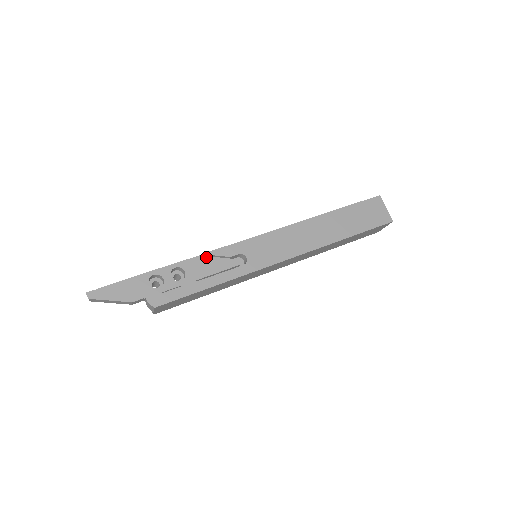
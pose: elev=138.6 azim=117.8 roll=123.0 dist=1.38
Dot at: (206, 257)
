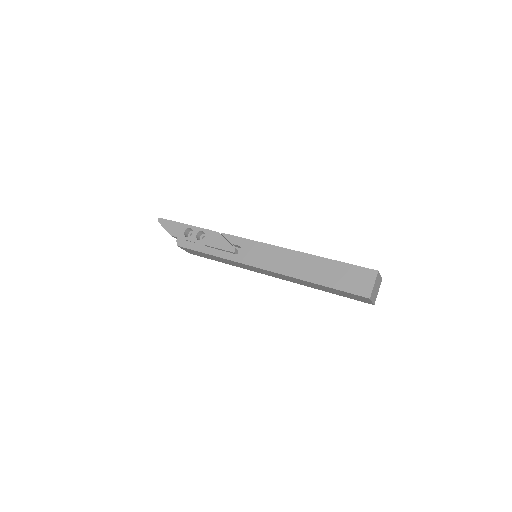
Dot at: (221, 235)
